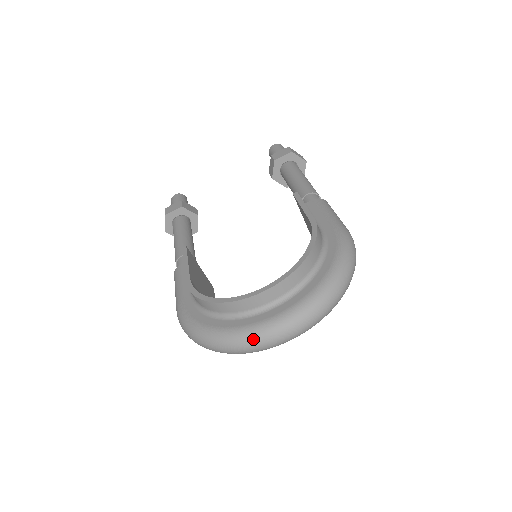
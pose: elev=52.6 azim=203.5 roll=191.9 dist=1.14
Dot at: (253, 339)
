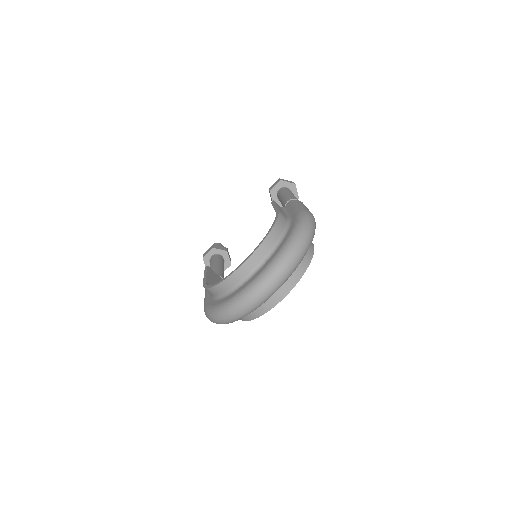
Dot at: (242, 300)
